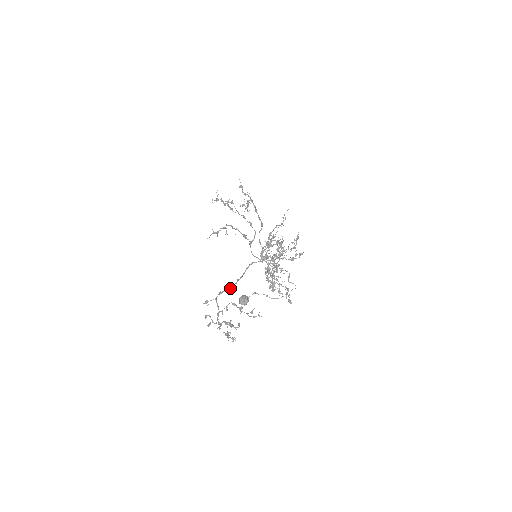
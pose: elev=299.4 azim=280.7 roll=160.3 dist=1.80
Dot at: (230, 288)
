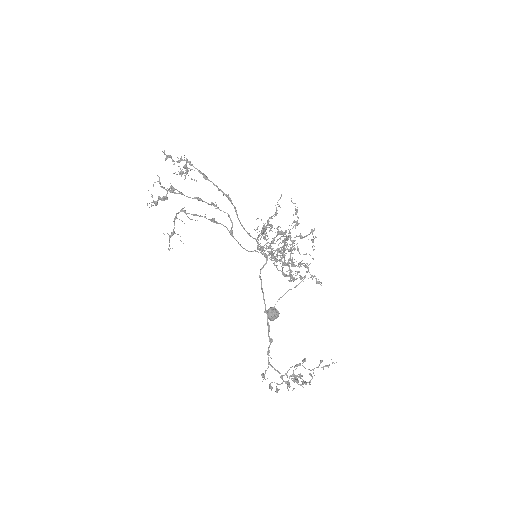
Dot at: occluded
